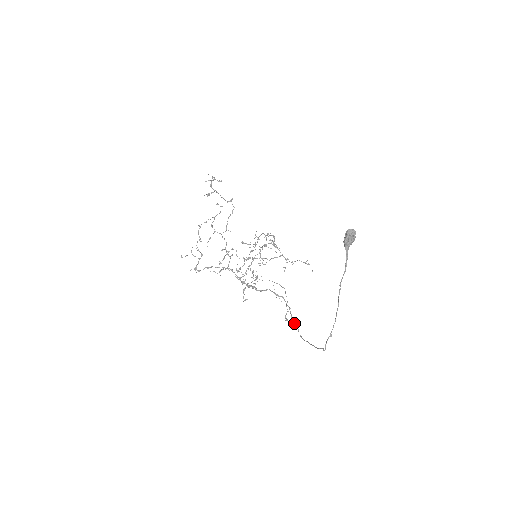
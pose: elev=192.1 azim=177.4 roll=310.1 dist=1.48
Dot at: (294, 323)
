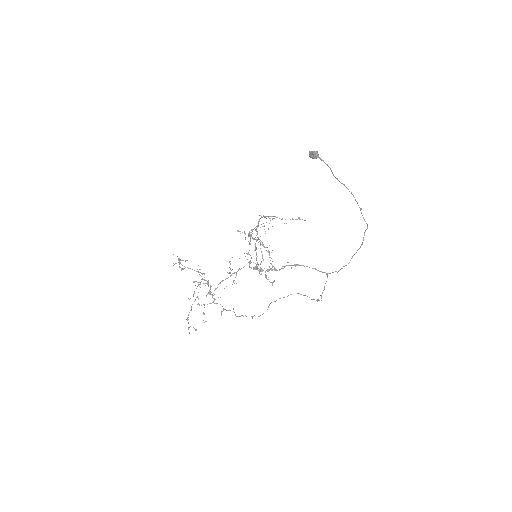
Dot at: (329, 273)
